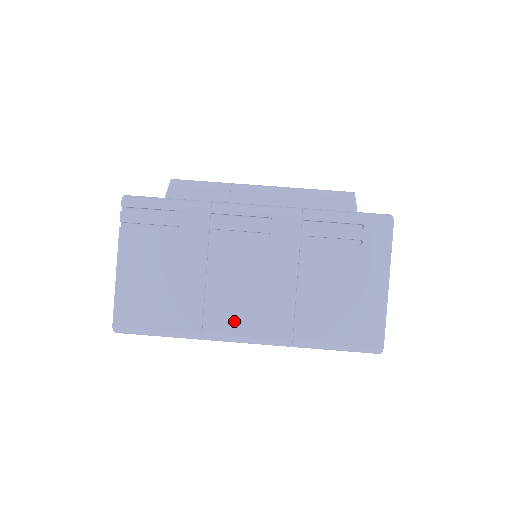
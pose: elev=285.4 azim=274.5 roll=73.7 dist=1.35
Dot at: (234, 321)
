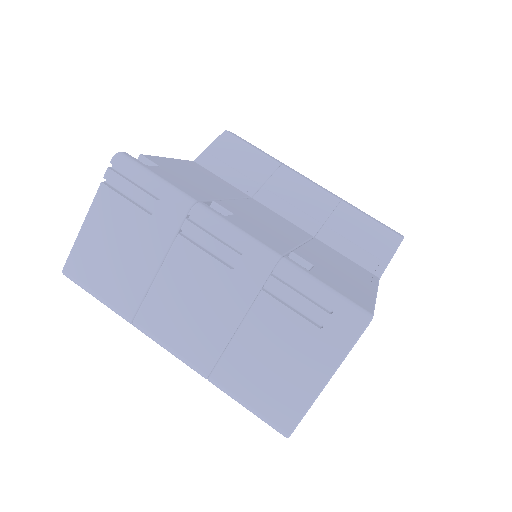
Dot at: (164, 327)
